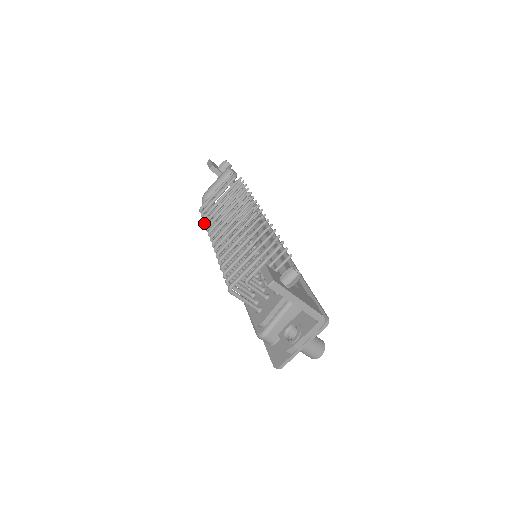
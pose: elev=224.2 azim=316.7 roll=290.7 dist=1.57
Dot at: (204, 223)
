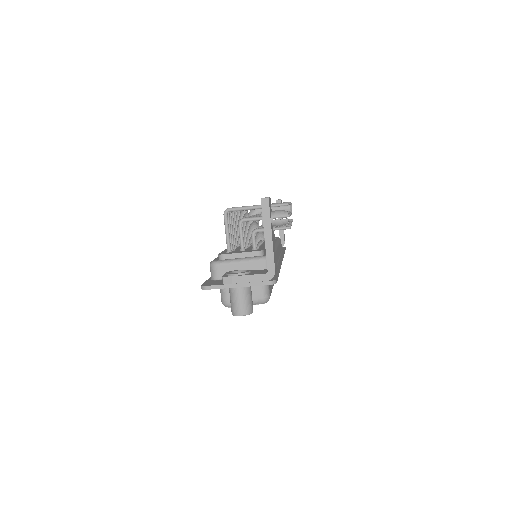
Dot at: occluded
